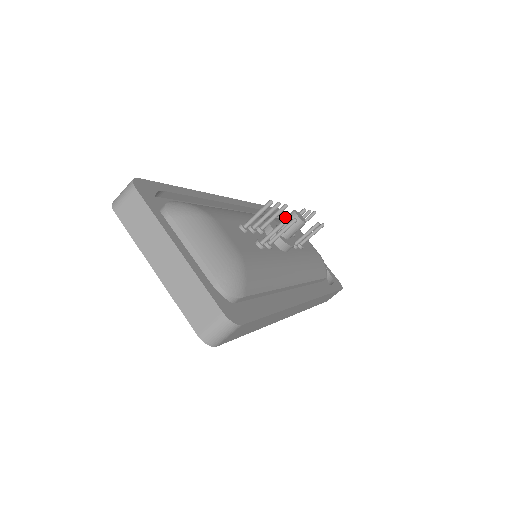
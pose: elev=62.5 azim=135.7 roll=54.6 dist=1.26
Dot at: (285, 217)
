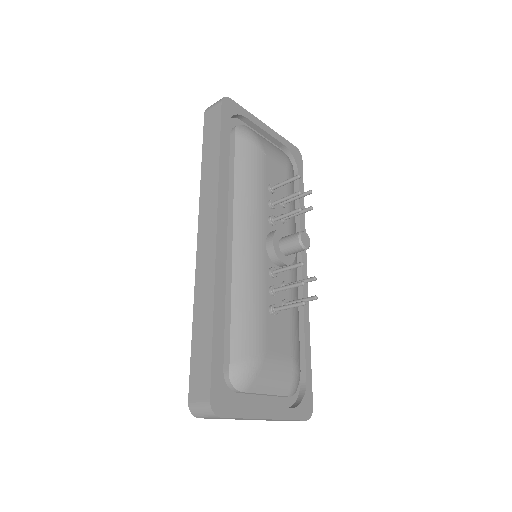
Dot at: (291, 245)
